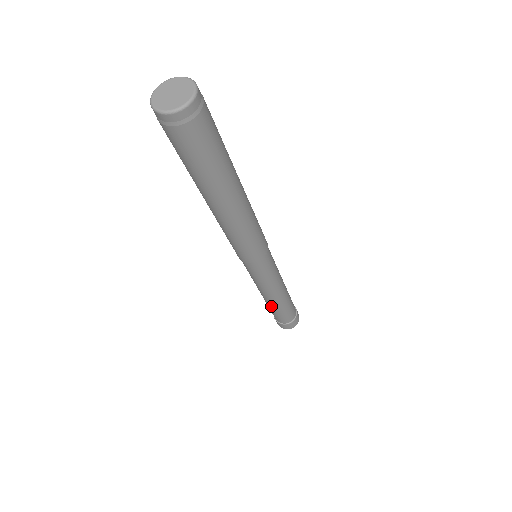
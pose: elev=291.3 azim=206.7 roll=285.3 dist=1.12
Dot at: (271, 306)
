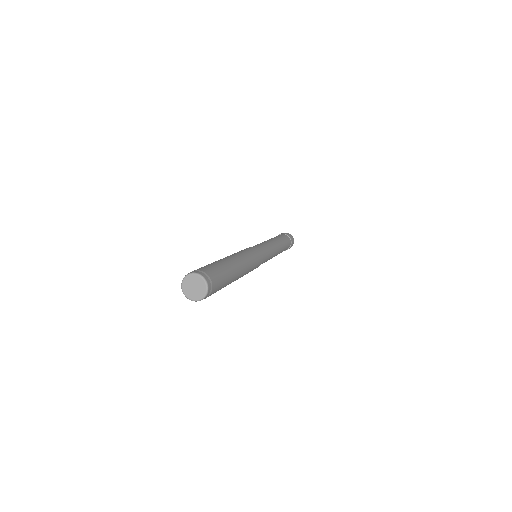
Dot at: occluded
